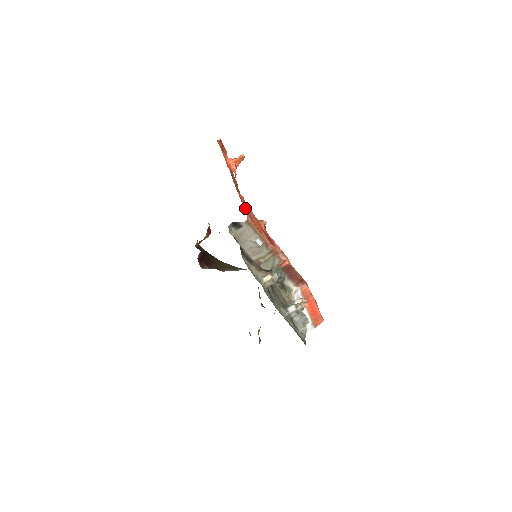
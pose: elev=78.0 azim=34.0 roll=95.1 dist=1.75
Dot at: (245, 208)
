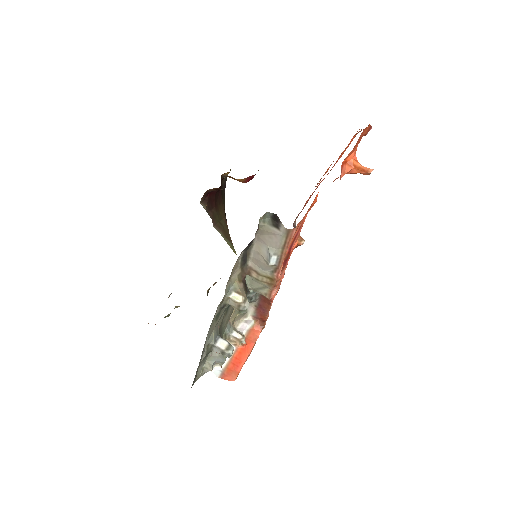
Dot at: (304, 217)
